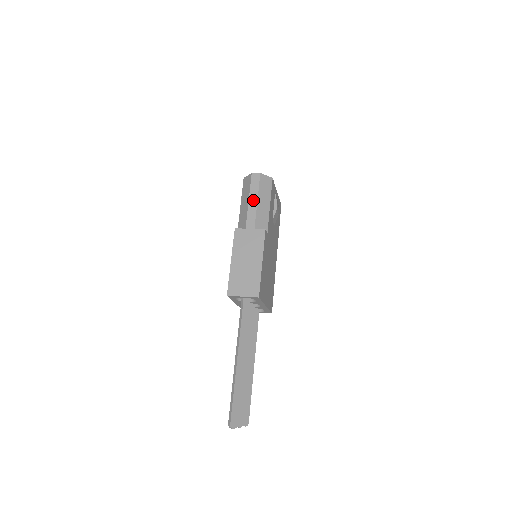
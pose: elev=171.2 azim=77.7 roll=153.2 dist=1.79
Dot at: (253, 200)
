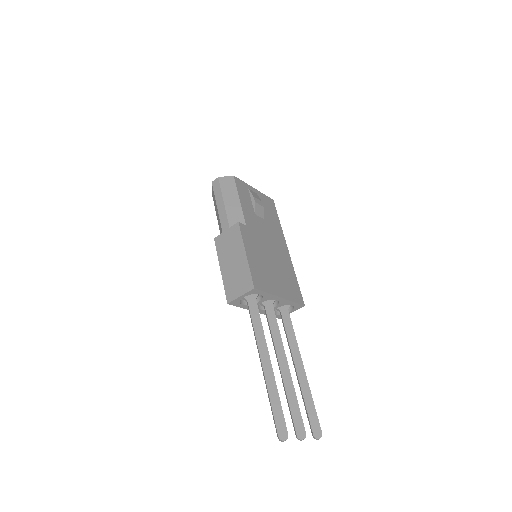
Dot at: (220, 204)
